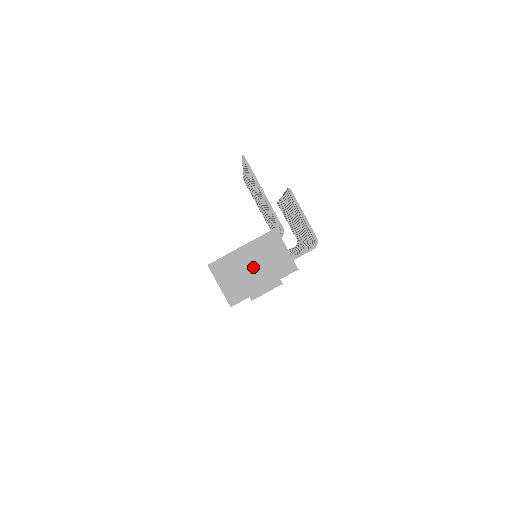
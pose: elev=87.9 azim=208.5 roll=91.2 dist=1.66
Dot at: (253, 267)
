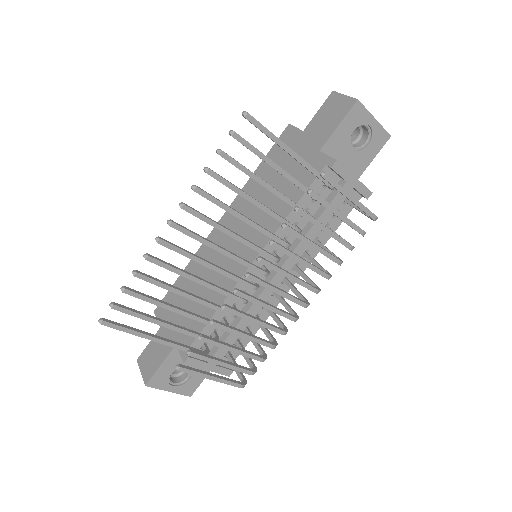
Dot at: occluded
